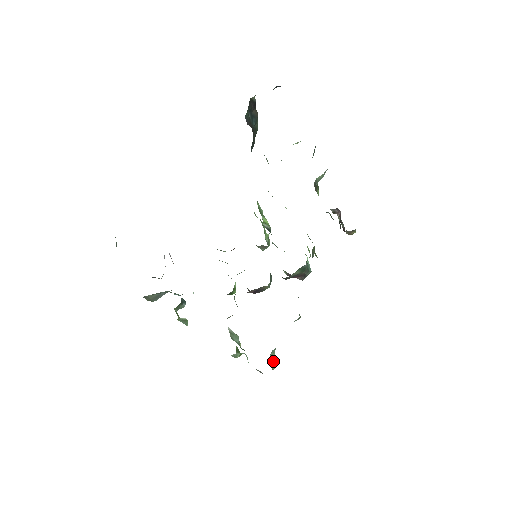
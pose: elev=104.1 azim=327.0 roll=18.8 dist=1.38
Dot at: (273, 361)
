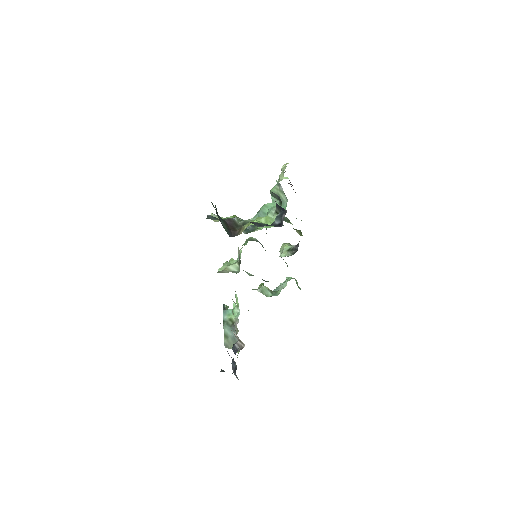
Dot at: occluded
